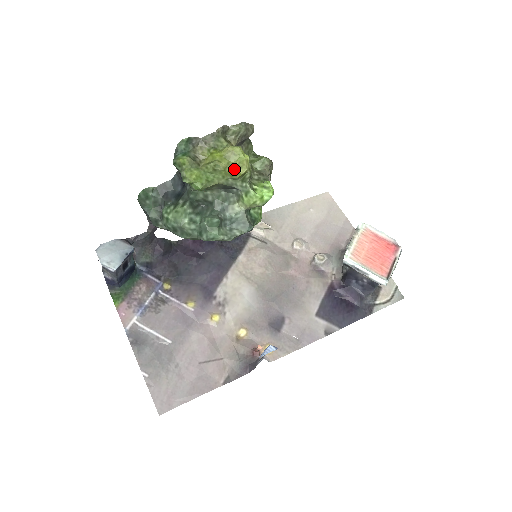
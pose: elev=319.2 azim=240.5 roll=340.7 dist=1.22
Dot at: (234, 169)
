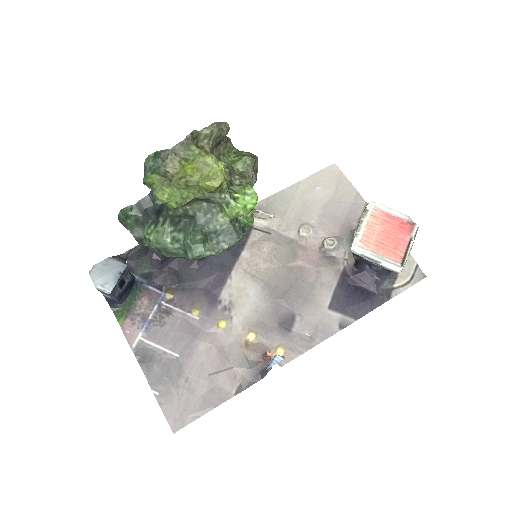
Dot at: (207, 183)
